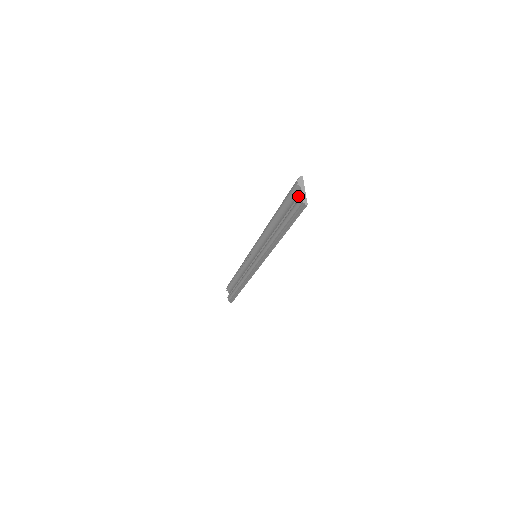
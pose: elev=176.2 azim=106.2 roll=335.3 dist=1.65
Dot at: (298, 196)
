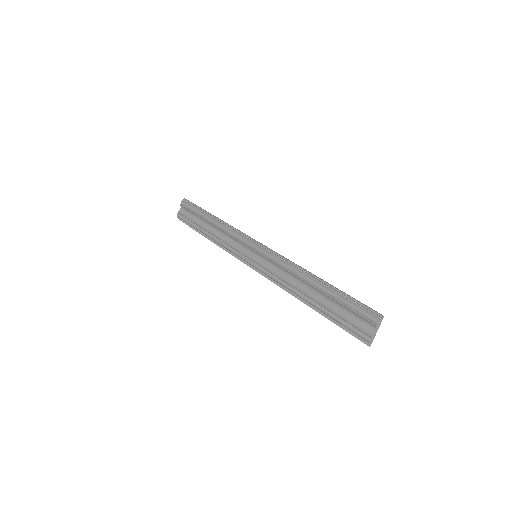
Dot at: (369, 336)
